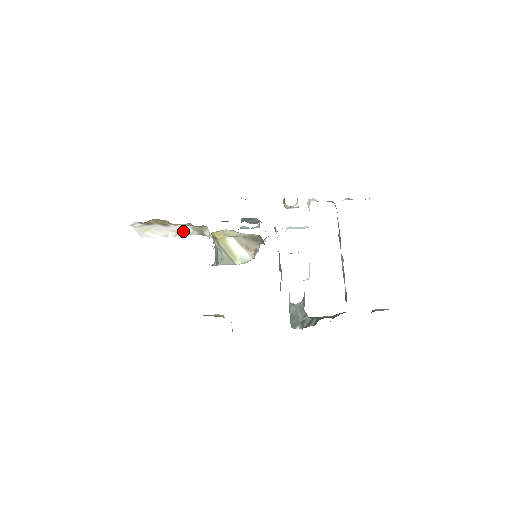
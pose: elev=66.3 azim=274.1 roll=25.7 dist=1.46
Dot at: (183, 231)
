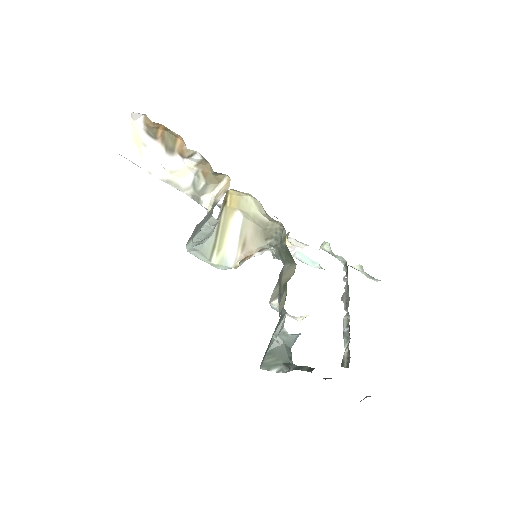
Dot at: (179, 177)
